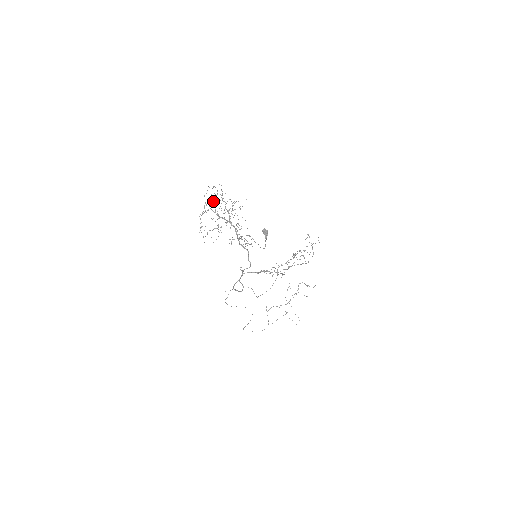
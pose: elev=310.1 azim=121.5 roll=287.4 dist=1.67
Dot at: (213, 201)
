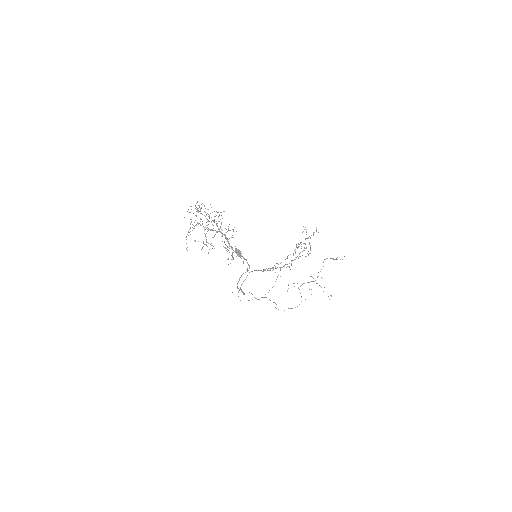
Dot at: occluded
